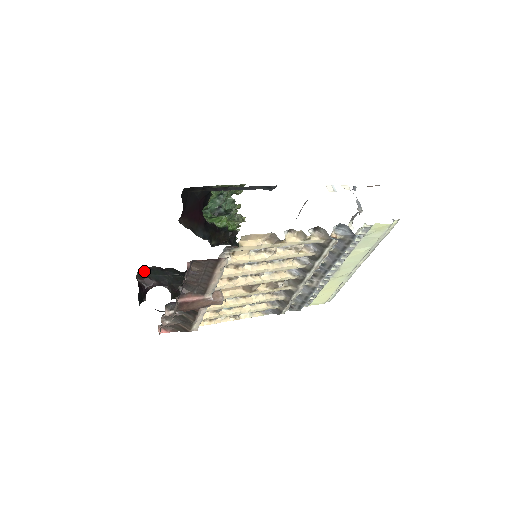
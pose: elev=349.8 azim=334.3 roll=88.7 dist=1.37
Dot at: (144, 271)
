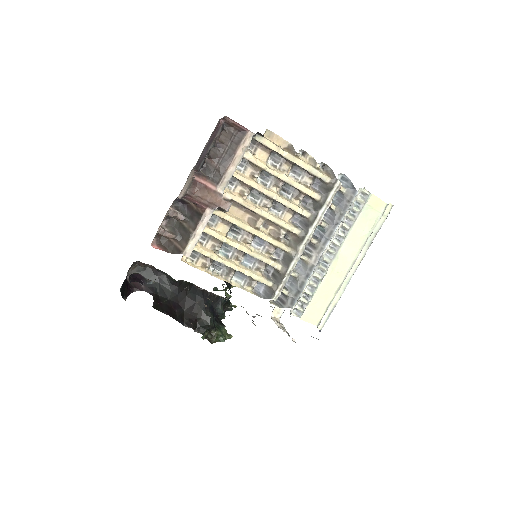
Dot at: (138, 269)
